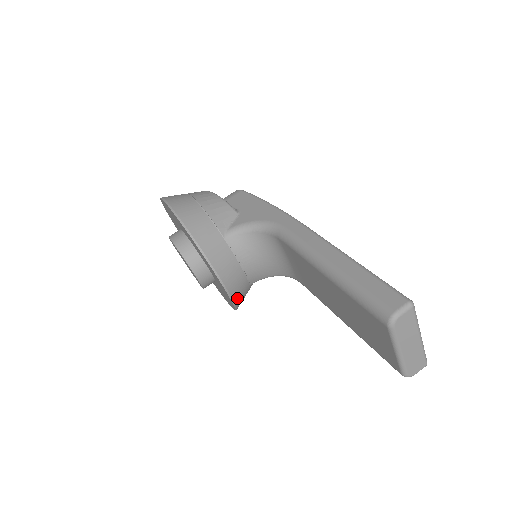
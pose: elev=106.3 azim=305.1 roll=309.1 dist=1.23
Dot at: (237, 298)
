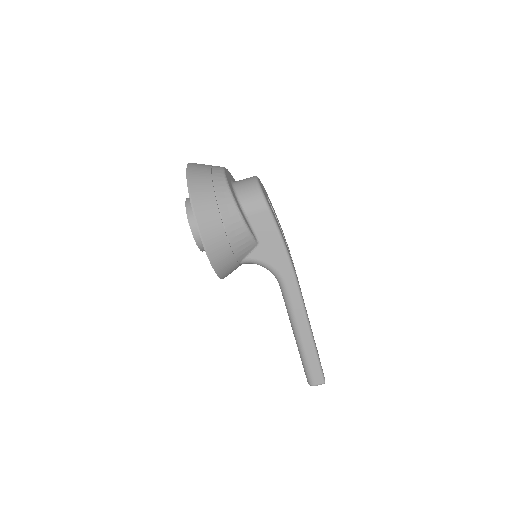
Dot at: occluded
